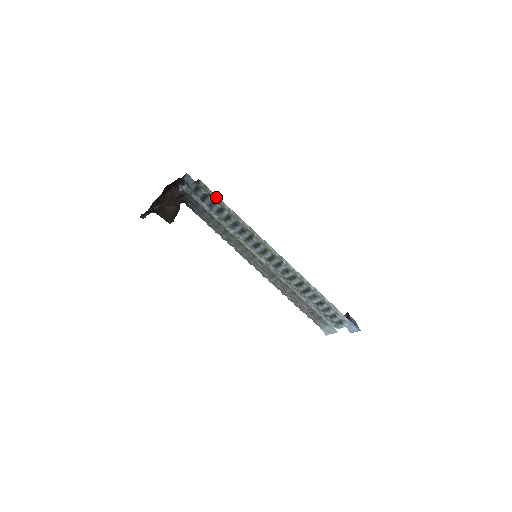
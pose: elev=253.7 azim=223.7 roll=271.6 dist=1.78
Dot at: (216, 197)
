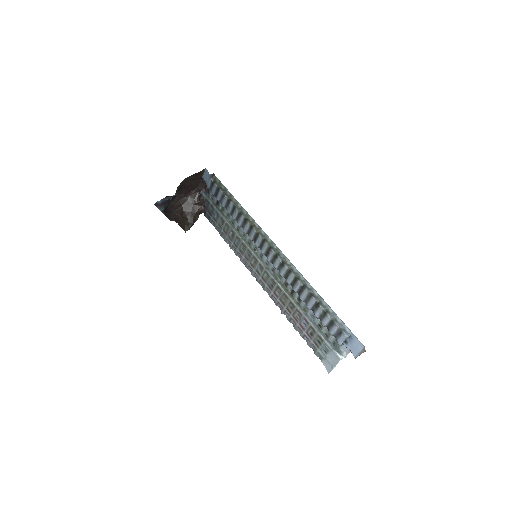
Dot at: (227, 191)
